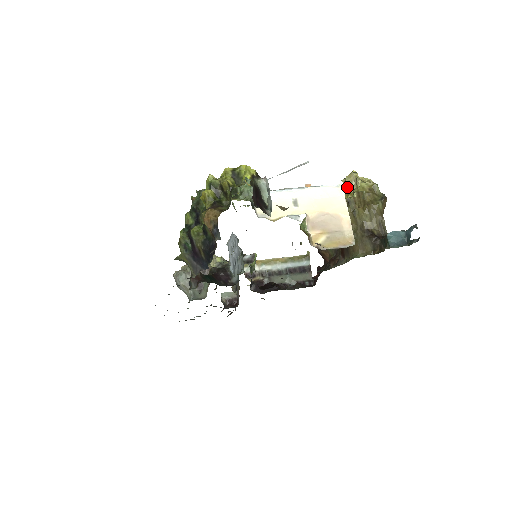
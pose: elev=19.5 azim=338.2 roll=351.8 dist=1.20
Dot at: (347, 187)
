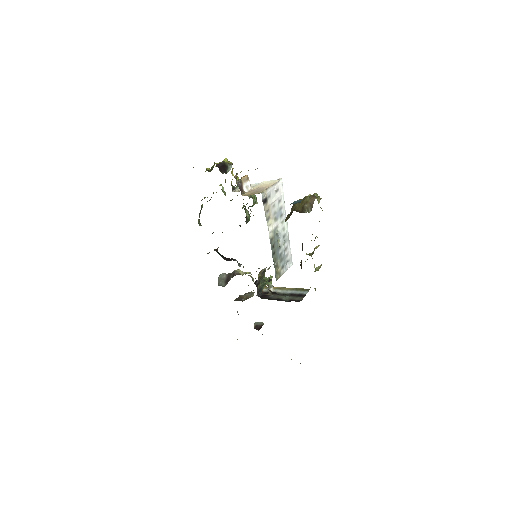
Dot at: occluded
